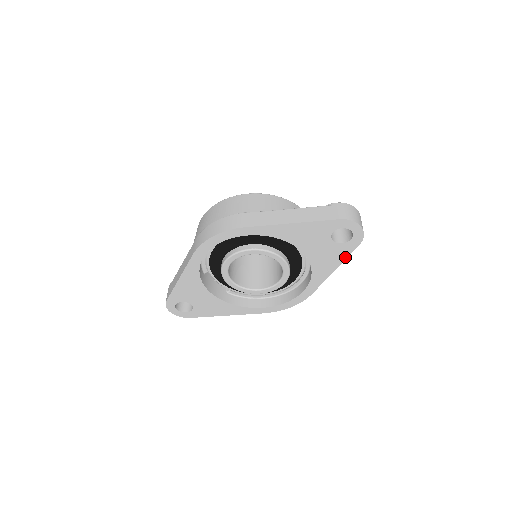
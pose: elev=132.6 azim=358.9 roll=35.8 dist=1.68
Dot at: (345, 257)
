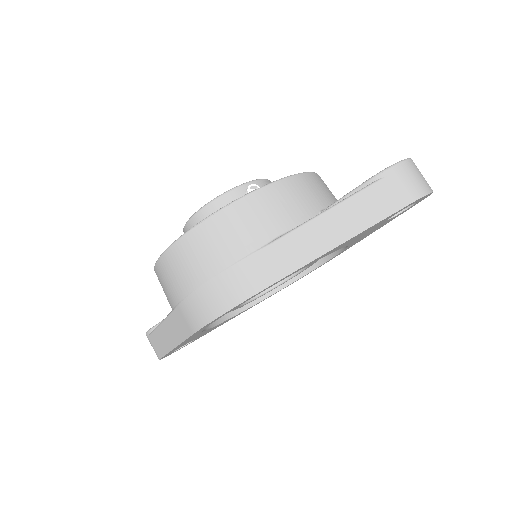
Dot at: occluded
